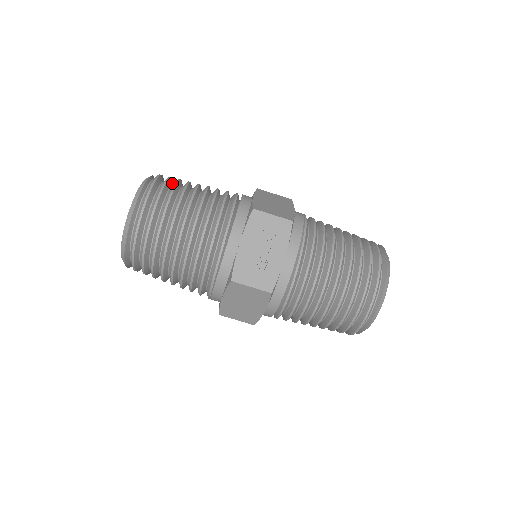
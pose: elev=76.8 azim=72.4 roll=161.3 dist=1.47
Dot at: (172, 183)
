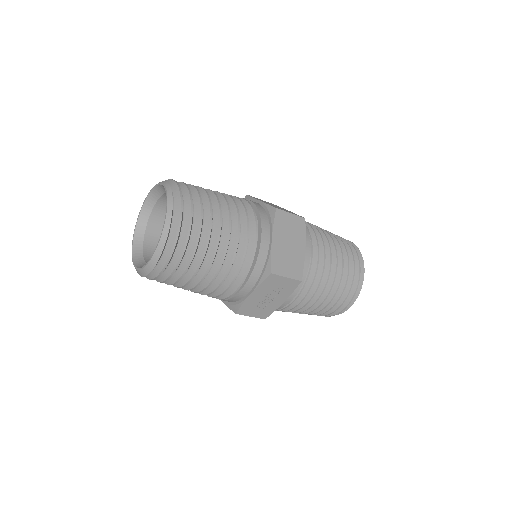
Dot at: (193, 210)
